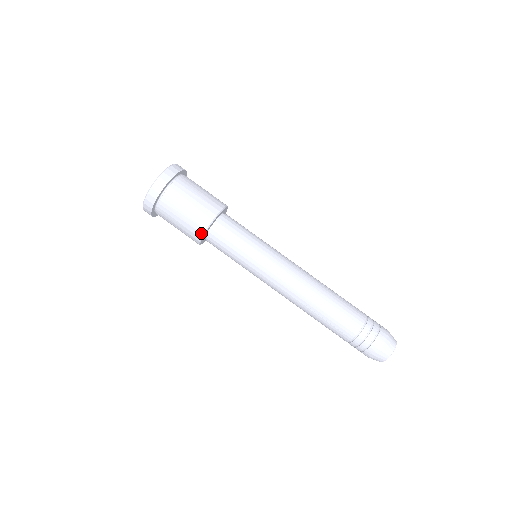
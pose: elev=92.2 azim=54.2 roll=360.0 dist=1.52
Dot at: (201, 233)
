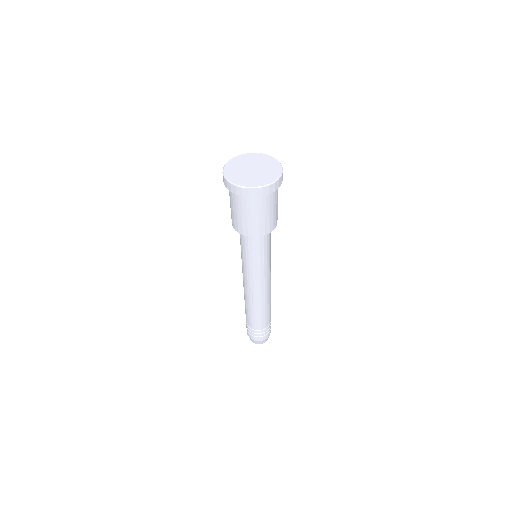
Dot at: (248, 235)
